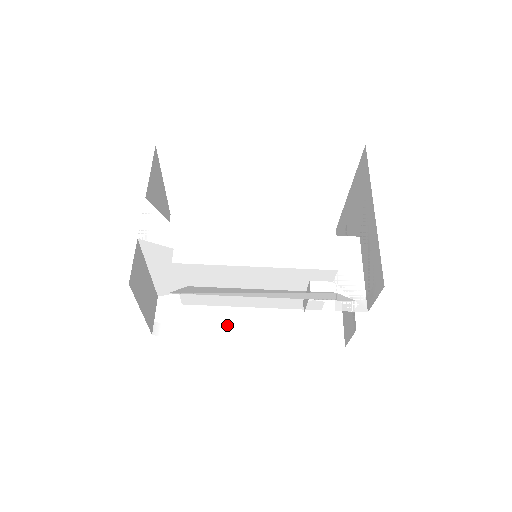
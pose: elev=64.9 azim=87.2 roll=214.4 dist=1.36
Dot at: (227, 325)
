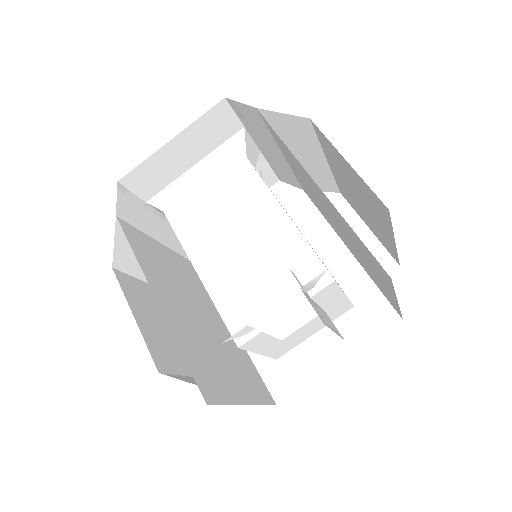
Dot at: (151, 265)
